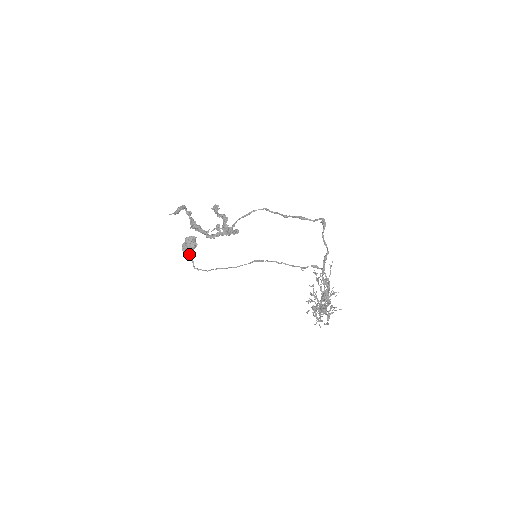
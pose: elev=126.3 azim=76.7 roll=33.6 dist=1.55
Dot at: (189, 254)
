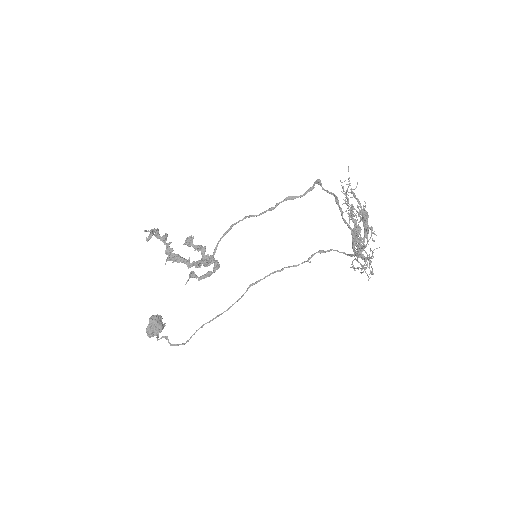
Dot at: (158, 336)
